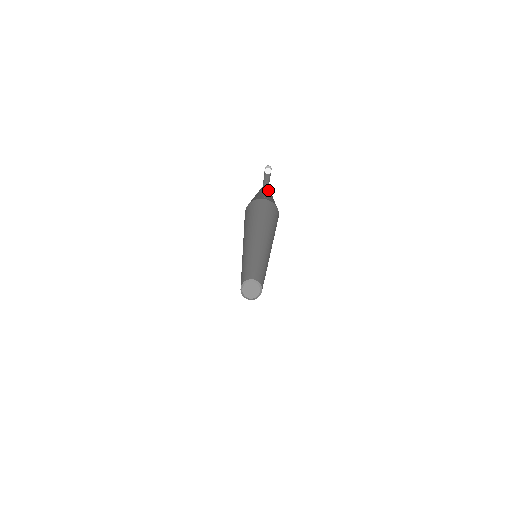
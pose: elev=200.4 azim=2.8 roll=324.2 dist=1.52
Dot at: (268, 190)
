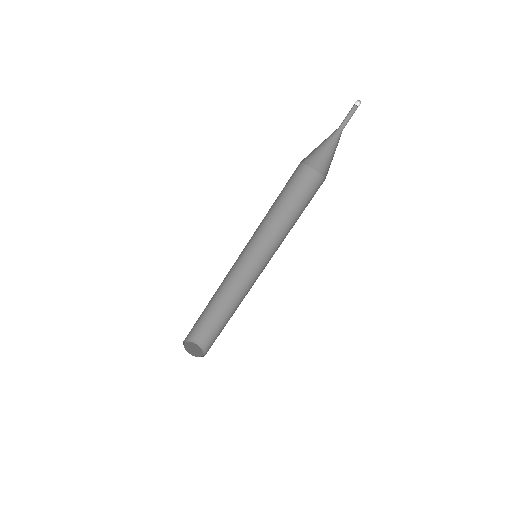
Dot at: (330, 139)
